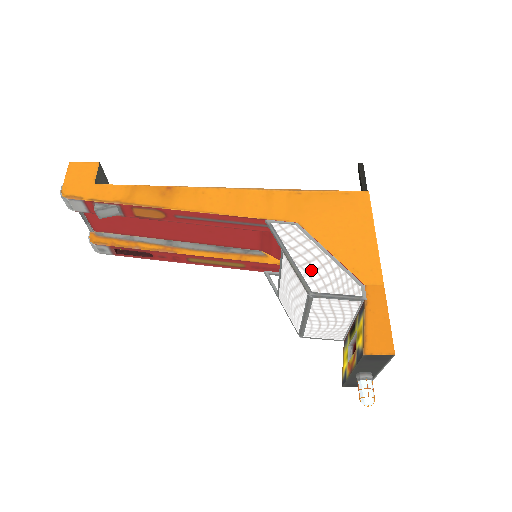
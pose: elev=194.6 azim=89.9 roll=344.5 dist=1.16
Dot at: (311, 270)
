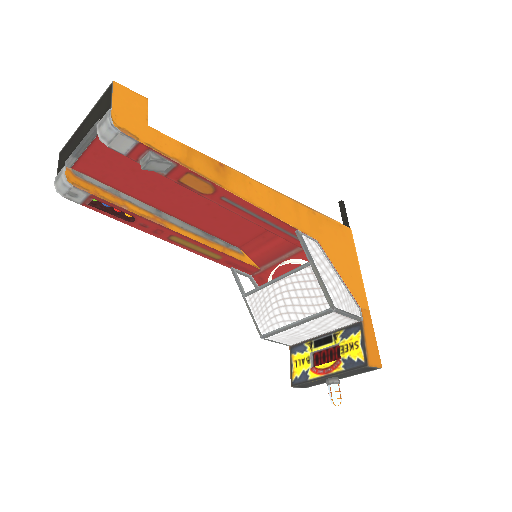
Dot at: (332, 287)
